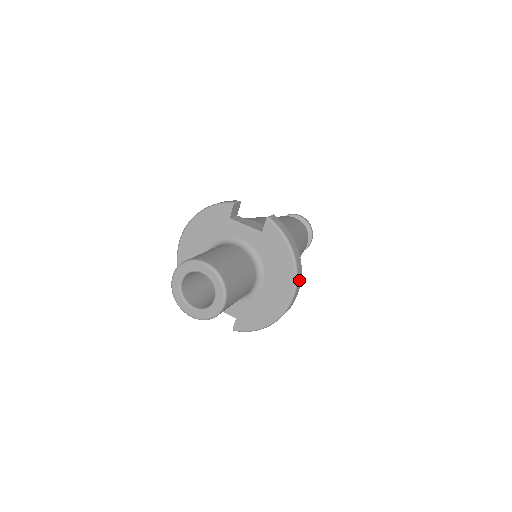
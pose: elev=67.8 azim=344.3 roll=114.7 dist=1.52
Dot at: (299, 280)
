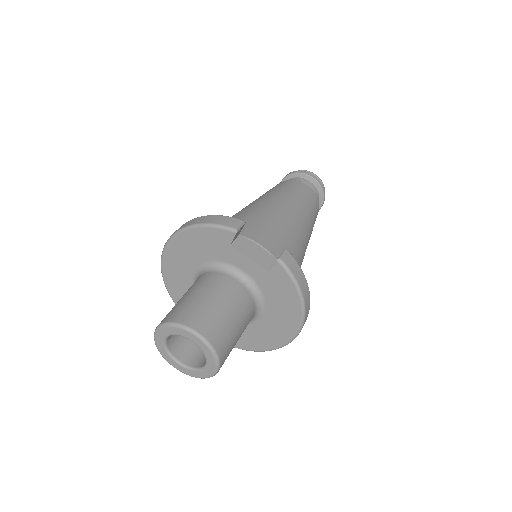
Dot at: (304, 322)
